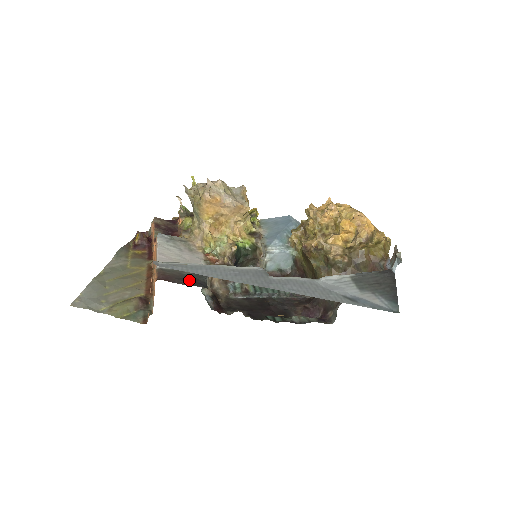
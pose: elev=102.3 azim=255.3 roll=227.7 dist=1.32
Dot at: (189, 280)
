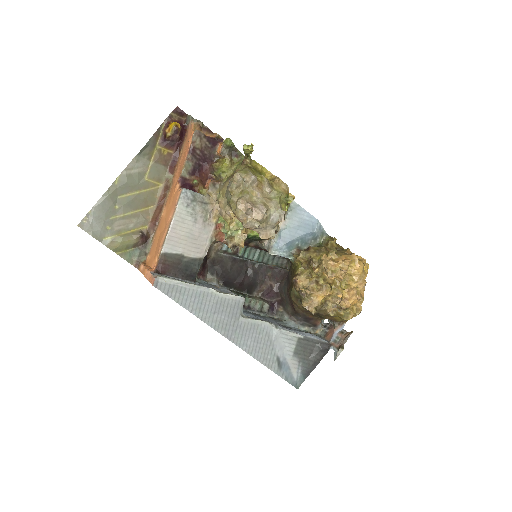
Dot at: (184, 271)
